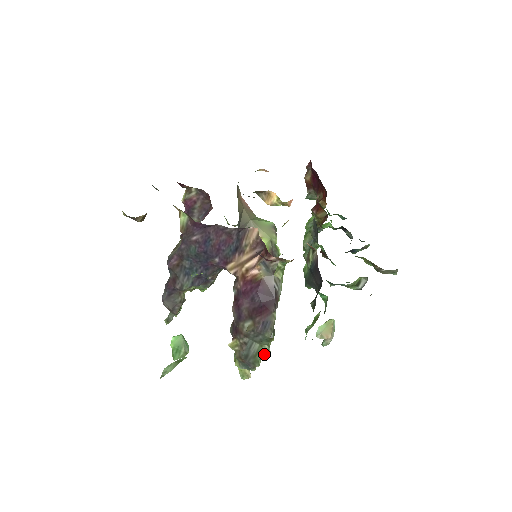
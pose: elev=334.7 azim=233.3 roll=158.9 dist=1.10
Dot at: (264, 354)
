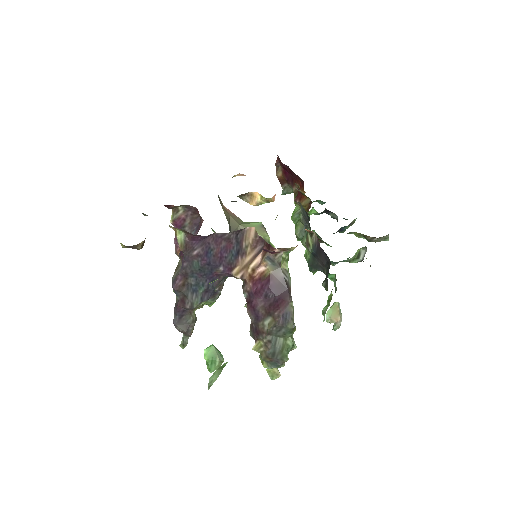
Dot at: (290, 347)
